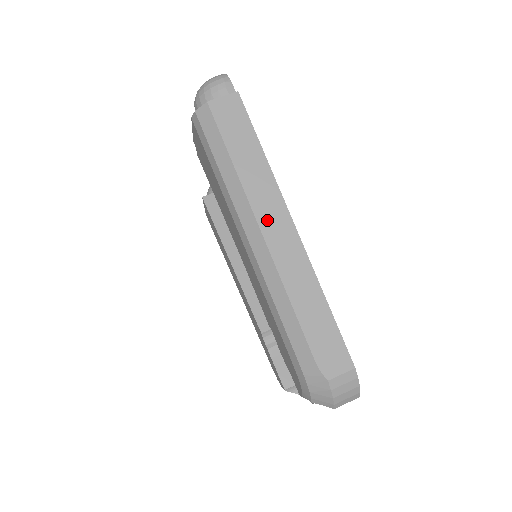
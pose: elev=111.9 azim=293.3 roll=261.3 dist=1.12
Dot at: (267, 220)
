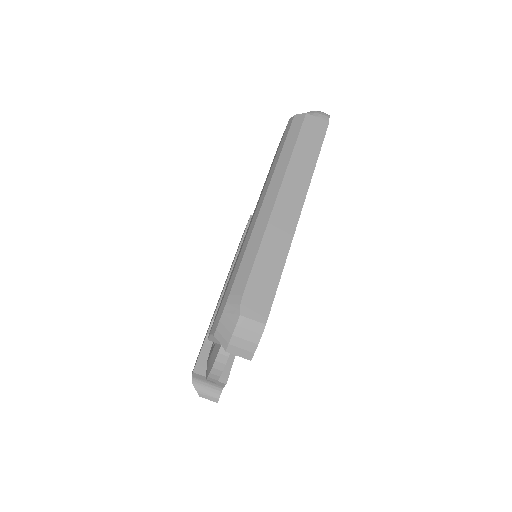
Dot at: (287, 194)
